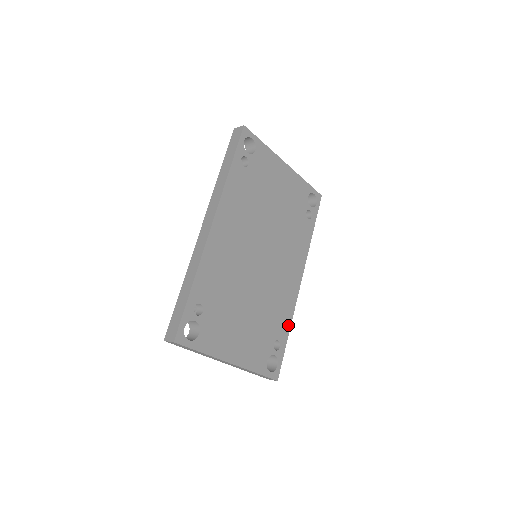
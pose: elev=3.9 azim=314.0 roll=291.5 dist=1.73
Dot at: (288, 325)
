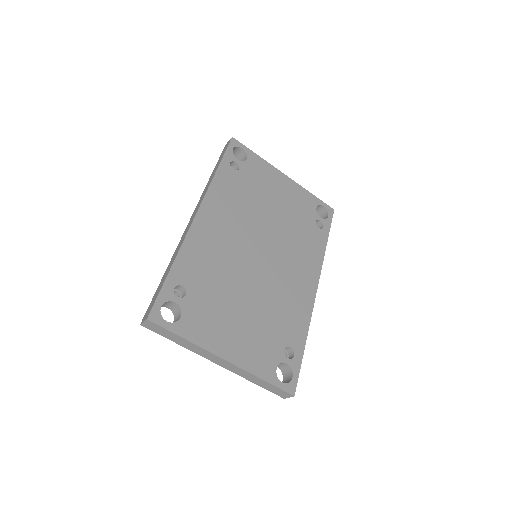
Dot at: (304, 333)
